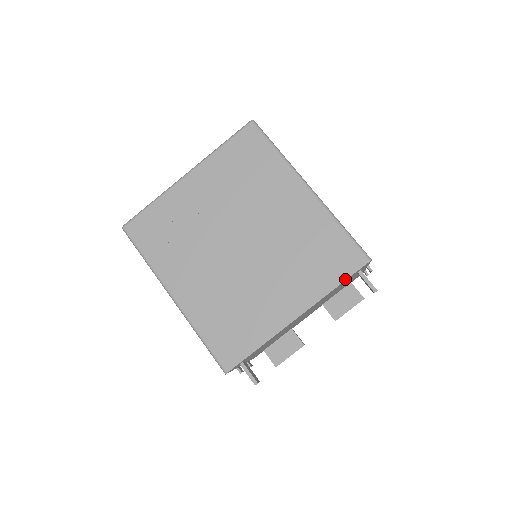
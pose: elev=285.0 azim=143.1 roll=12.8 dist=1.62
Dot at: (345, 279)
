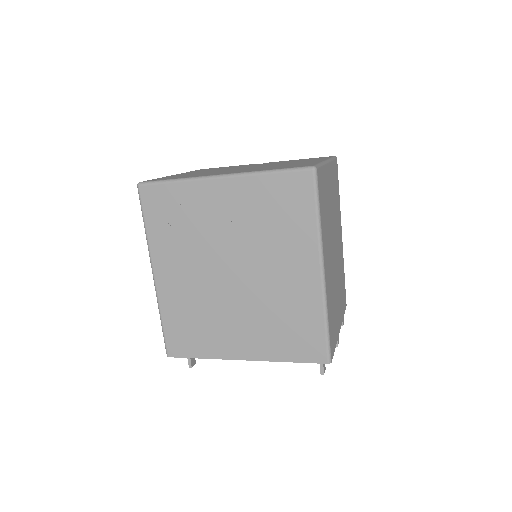
Dot at: (299, 362)
